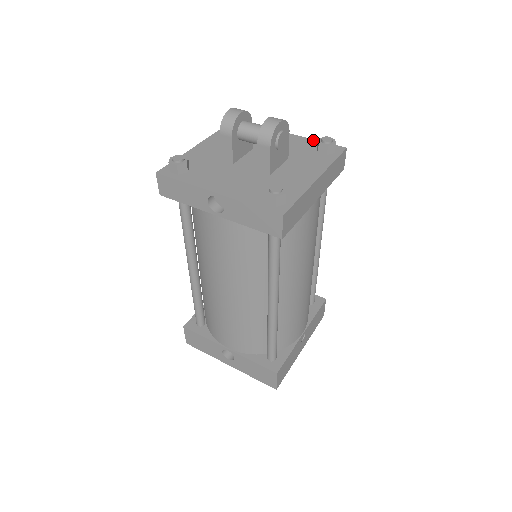
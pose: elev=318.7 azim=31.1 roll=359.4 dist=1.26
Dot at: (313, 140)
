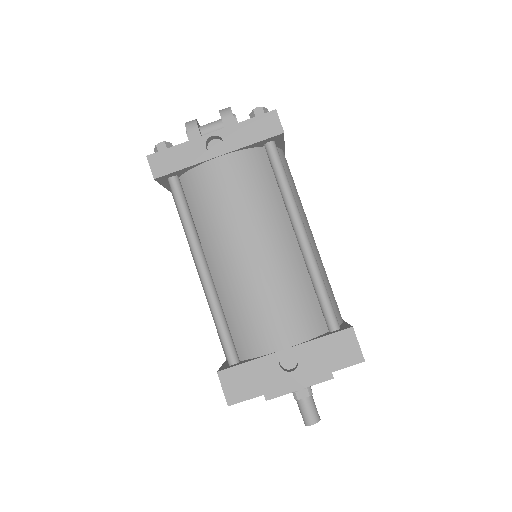
Dot at: occluded
